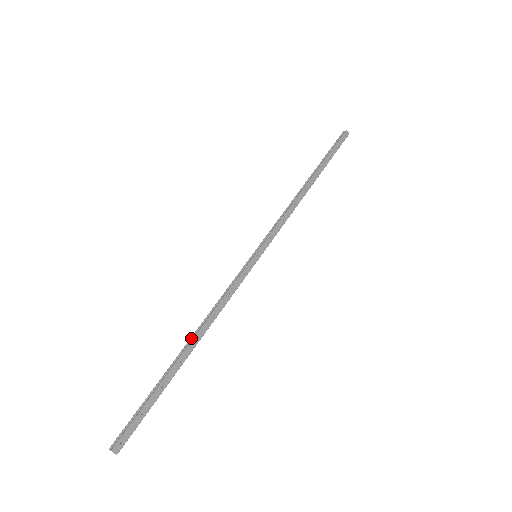
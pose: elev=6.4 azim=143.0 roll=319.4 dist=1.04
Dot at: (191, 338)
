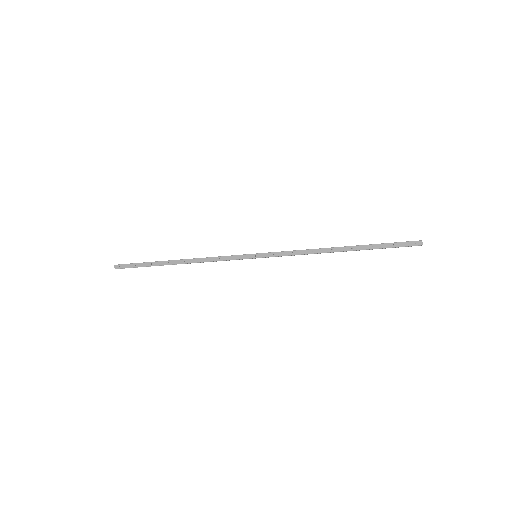
Dot at: (184, 259)
